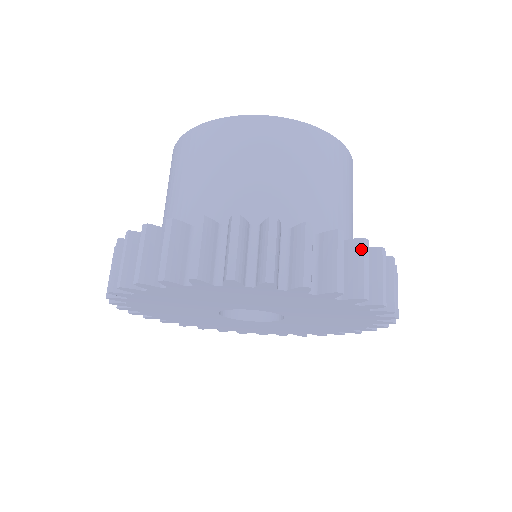
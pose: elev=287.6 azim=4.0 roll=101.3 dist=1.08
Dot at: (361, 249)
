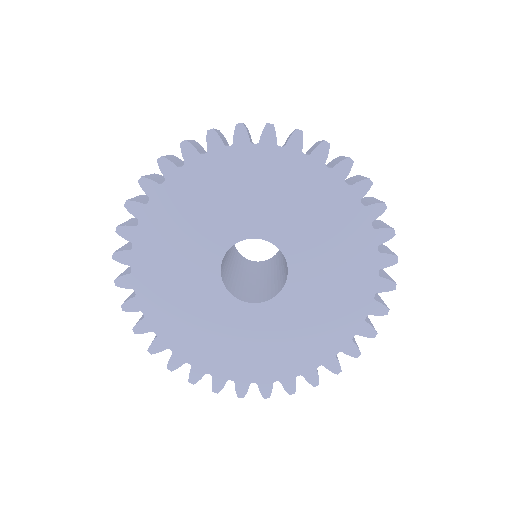
Dot at: (317, 142)
